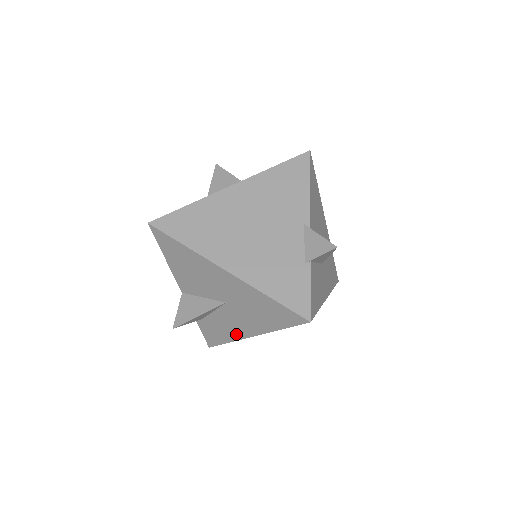
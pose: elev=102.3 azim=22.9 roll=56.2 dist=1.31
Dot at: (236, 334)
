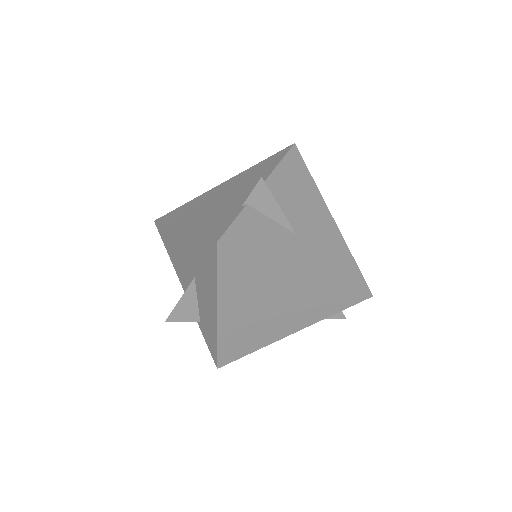
Dot at: (213, 323)
